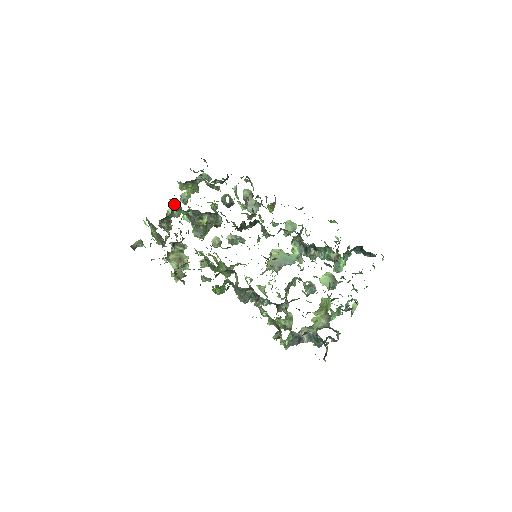
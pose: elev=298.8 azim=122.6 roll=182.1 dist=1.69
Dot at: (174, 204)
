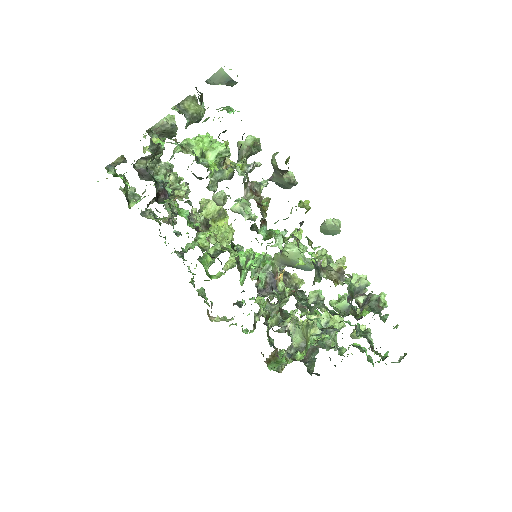
Dot at: (161, 130)
